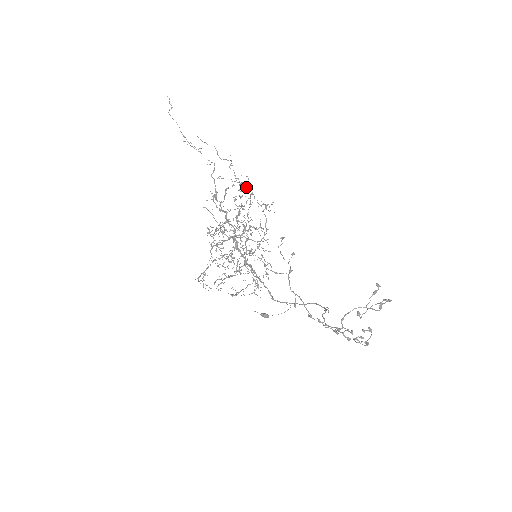
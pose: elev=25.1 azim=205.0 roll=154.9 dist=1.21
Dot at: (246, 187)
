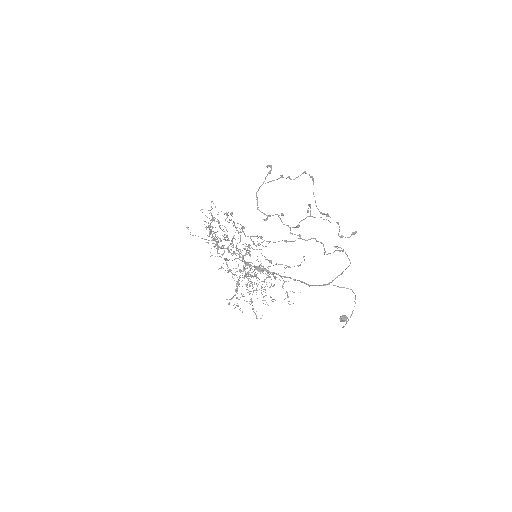
Dot at: (233, 225)
